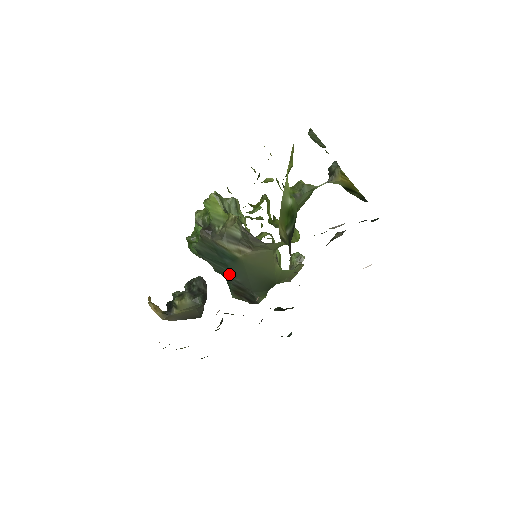
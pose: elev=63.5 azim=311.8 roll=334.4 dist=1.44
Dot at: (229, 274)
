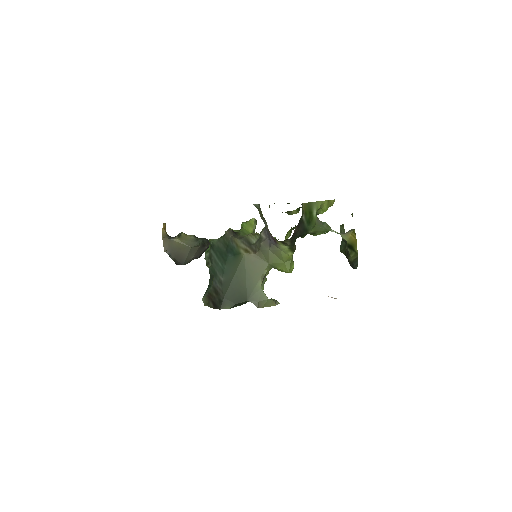
Dot at: (220, 272)
